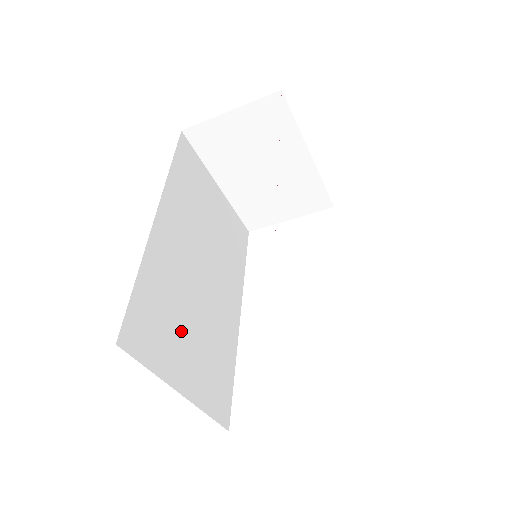
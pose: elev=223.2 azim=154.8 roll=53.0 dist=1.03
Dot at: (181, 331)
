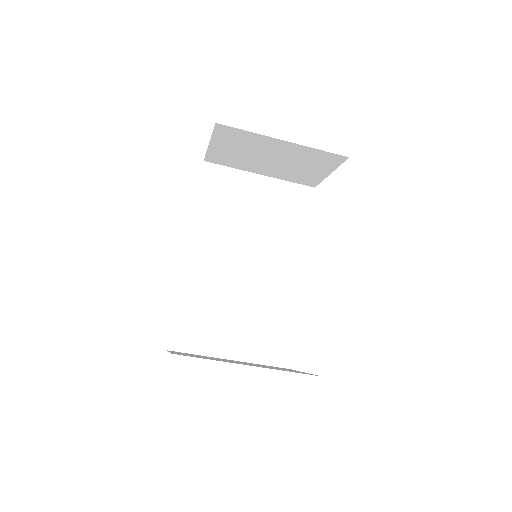
Dot at: (225, 320)
